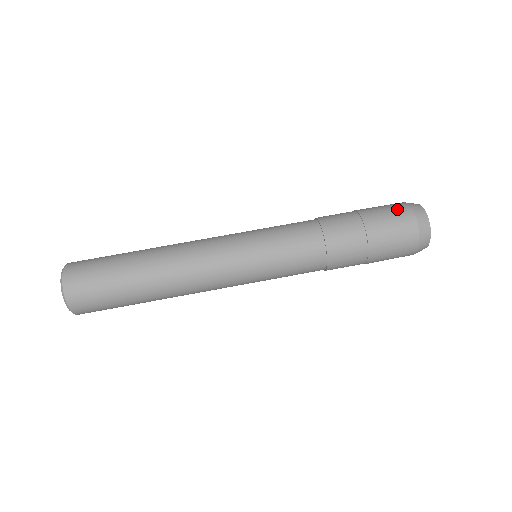
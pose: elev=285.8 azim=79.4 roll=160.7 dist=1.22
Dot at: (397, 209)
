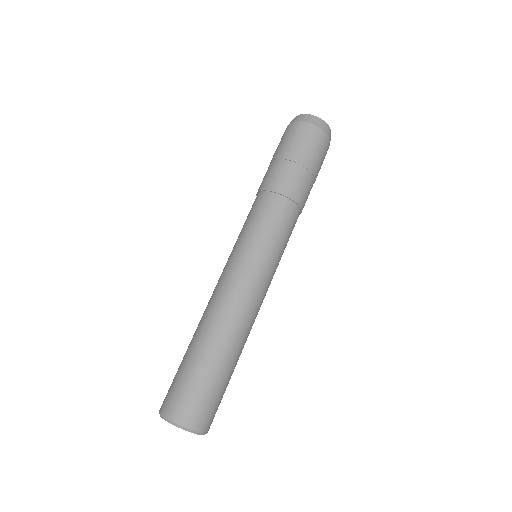
Dot at: (313, 137)
